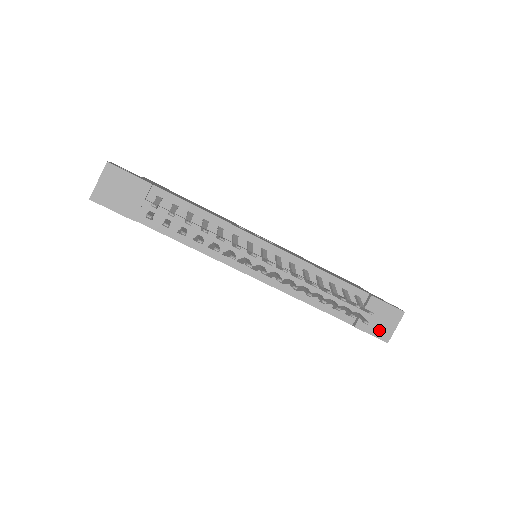
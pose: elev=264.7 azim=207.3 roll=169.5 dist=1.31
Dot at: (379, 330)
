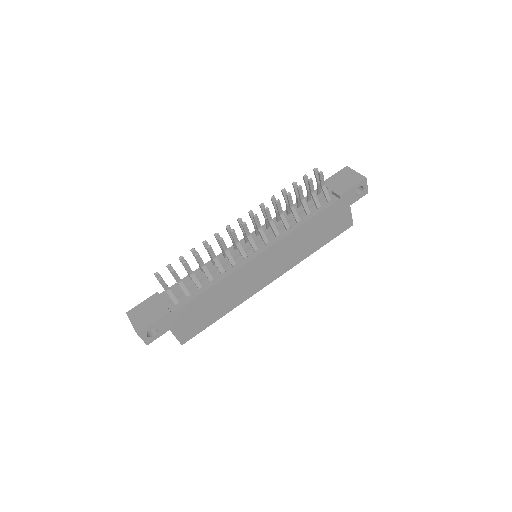
Dot at: (352, 182)
